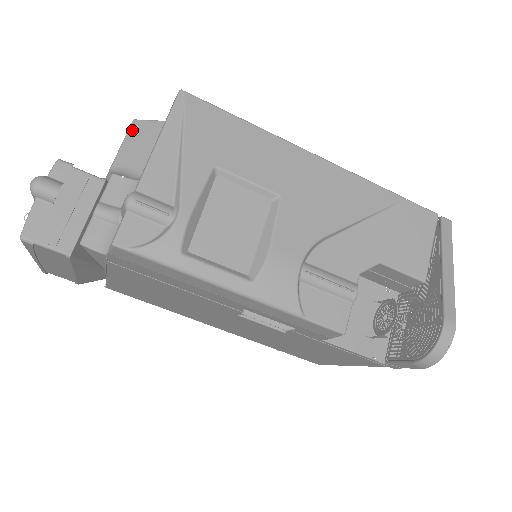
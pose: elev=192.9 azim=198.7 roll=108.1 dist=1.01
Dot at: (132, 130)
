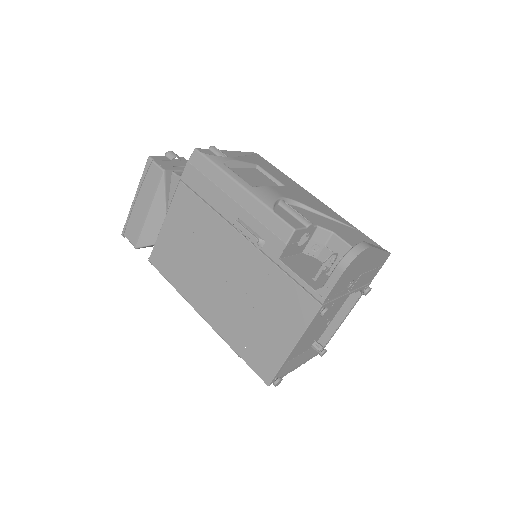
Dot at: occluded
